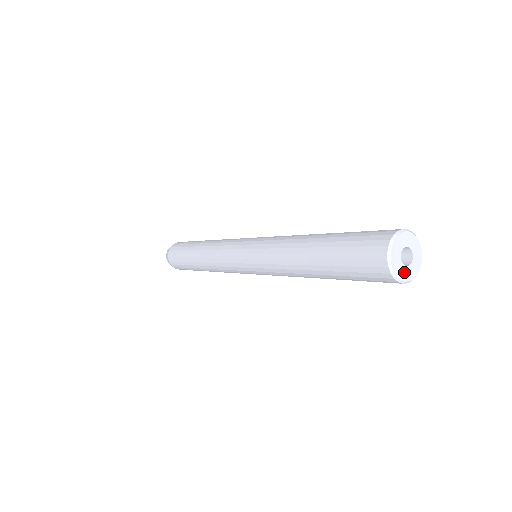
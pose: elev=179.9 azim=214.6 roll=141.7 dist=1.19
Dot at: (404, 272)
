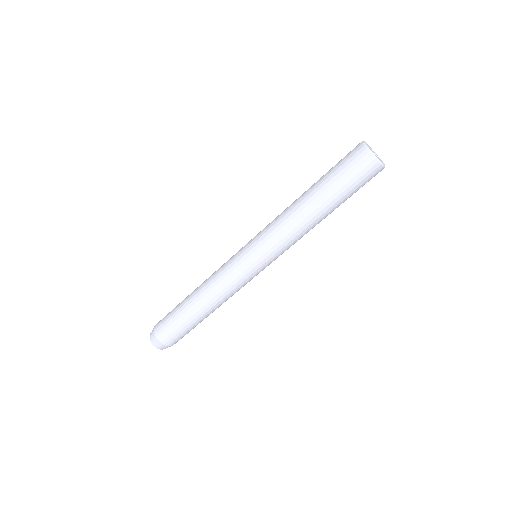
Dot at: (375, 155)
